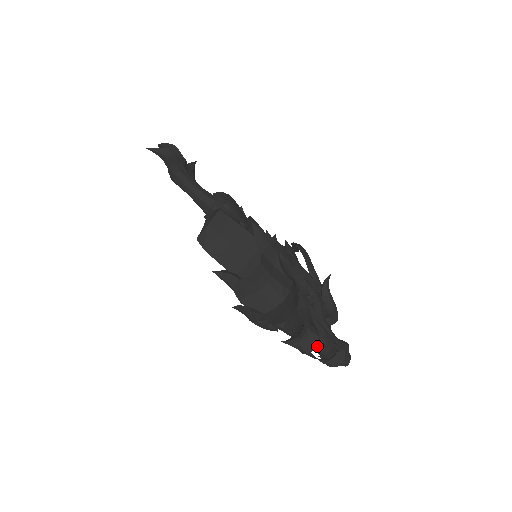
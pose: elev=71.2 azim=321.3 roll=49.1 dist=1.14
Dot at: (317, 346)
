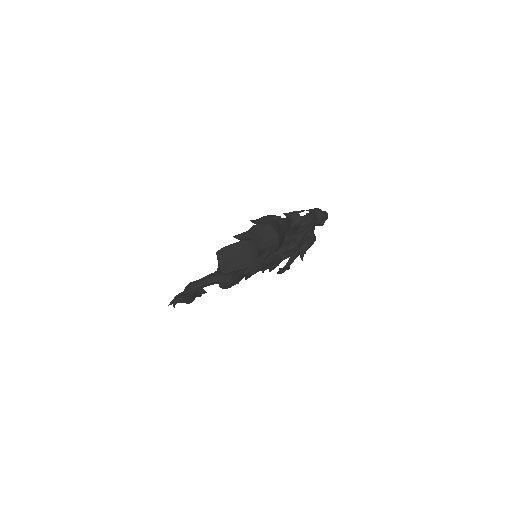
Dot at: (309, 226)
